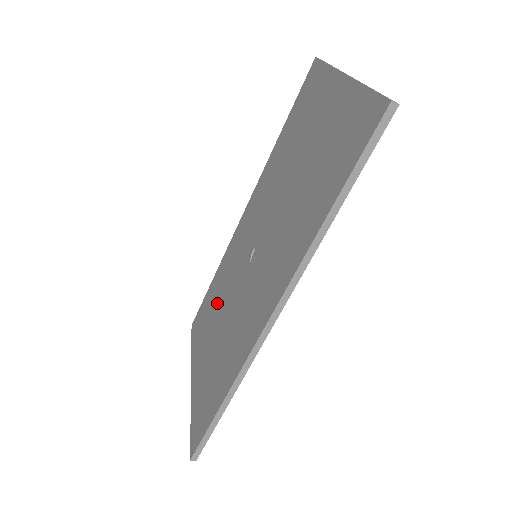
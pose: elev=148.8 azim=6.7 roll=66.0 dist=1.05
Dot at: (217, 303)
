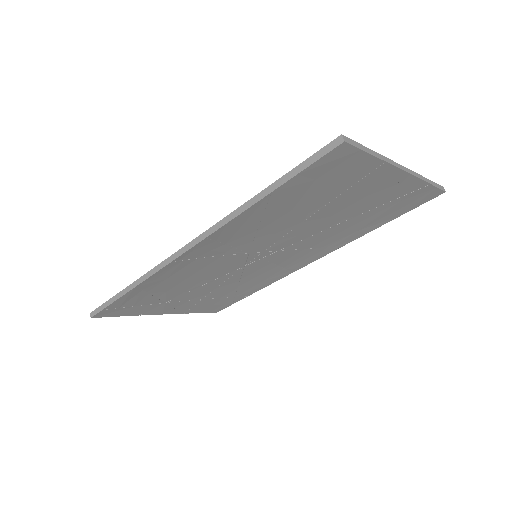
Dot at: occluded
